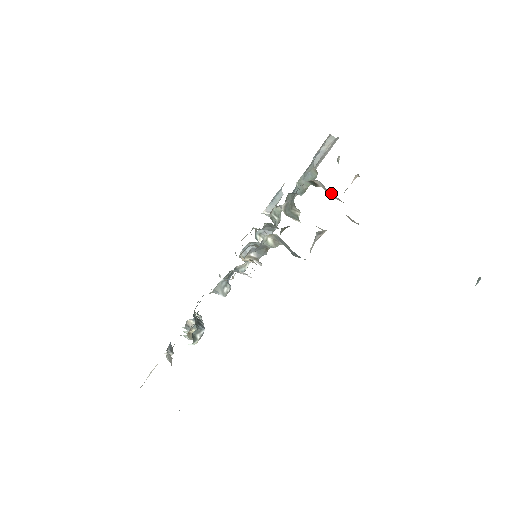
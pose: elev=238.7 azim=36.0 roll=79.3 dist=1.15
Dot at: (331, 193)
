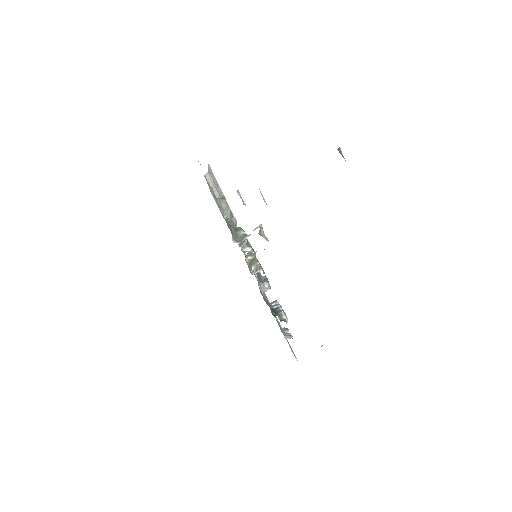
Dot at: occluded
